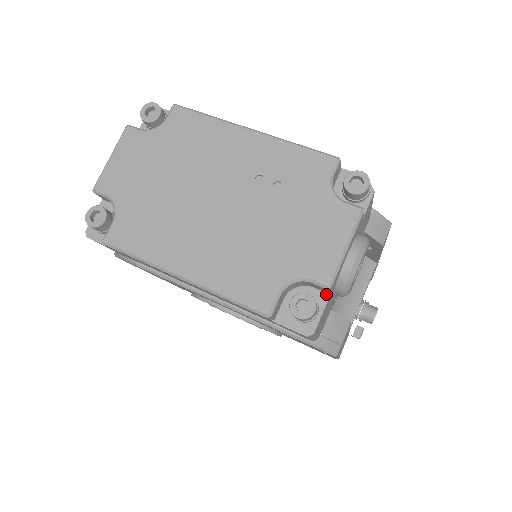
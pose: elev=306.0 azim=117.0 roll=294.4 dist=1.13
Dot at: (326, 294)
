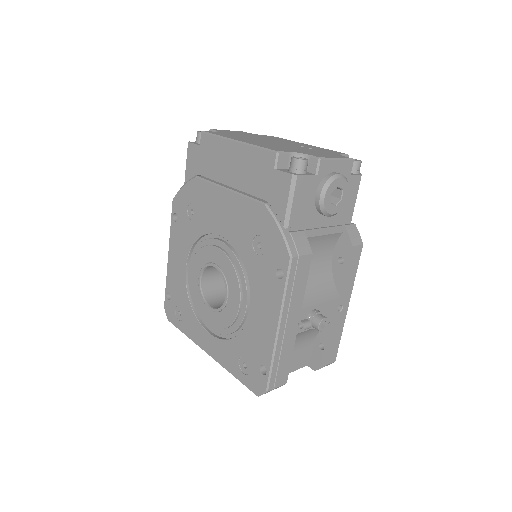
Dot at: (314, 174)
